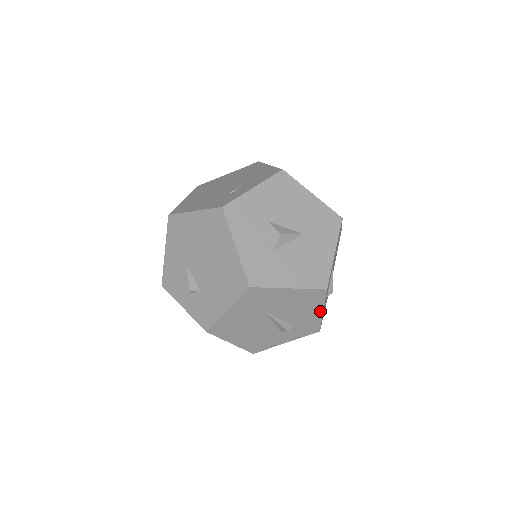
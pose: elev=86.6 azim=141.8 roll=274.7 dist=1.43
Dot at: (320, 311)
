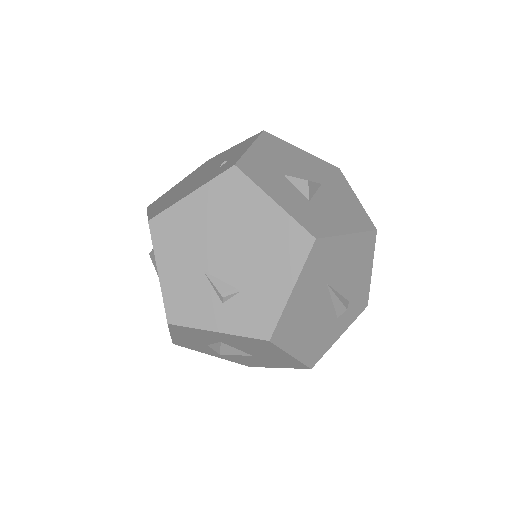
Dot at: (370, 270)
